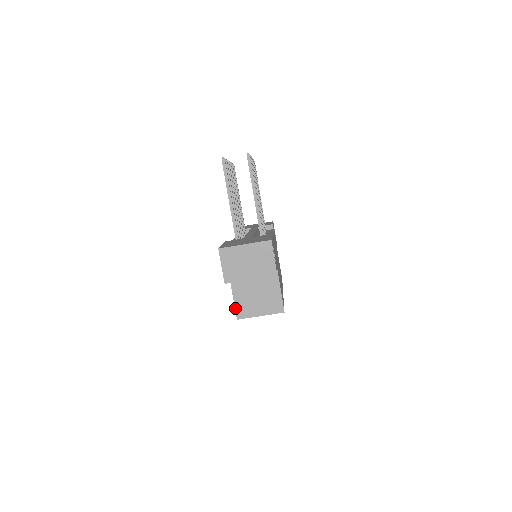
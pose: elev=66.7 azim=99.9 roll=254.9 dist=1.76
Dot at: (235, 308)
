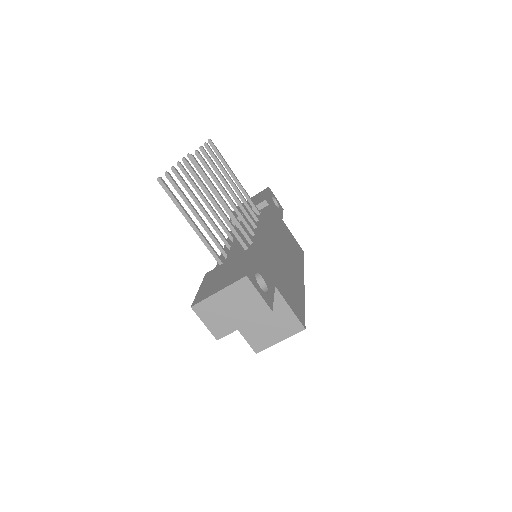
Dot at: (248, 343)
